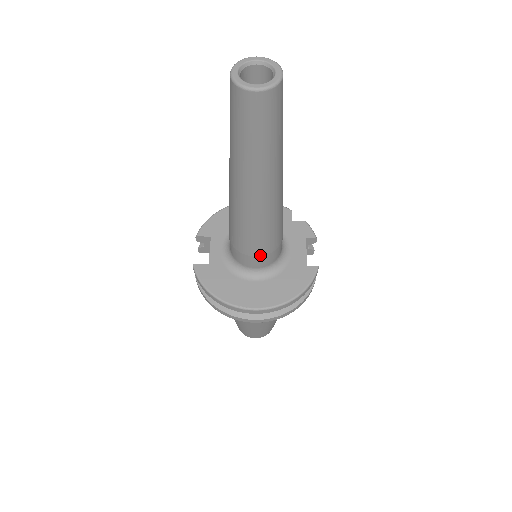
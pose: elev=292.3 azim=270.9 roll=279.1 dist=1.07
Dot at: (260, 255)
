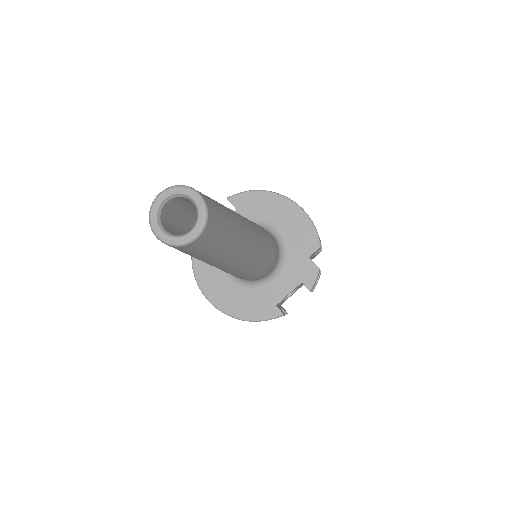
Dot at: occluded
